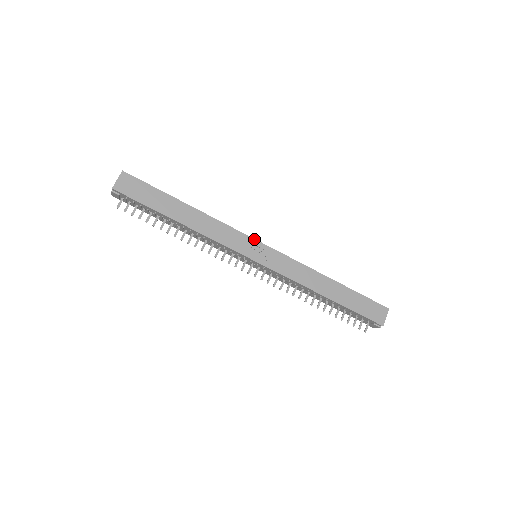
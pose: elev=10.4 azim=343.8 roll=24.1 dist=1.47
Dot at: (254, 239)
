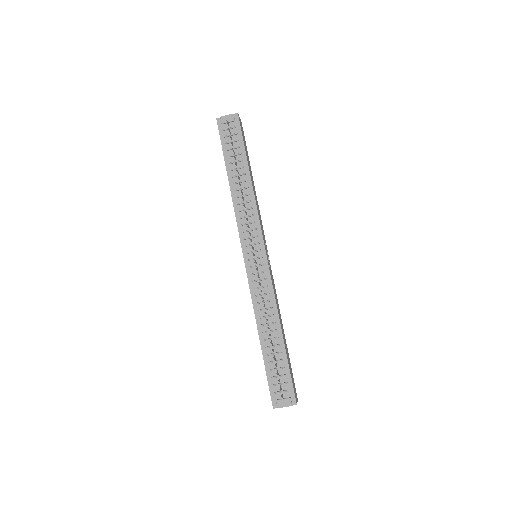
Dot at: (266, 245)
